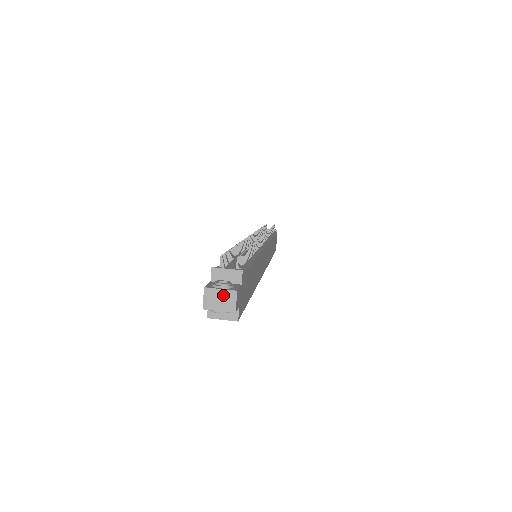
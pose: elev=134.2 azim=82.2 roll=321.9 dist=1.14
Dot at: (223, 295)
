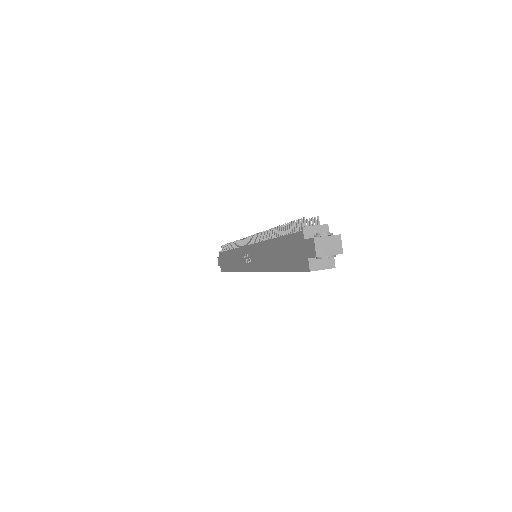
Dot at: (330, 241)
